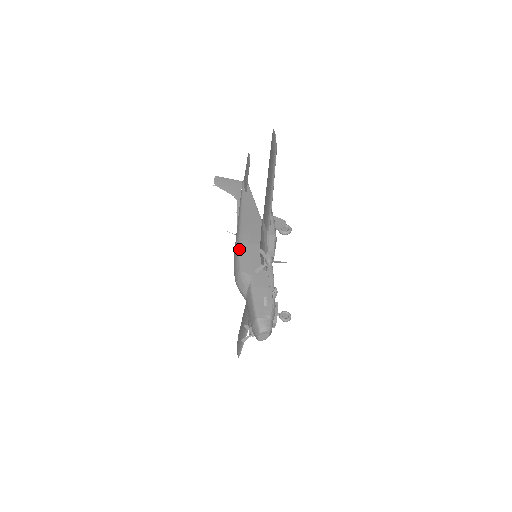
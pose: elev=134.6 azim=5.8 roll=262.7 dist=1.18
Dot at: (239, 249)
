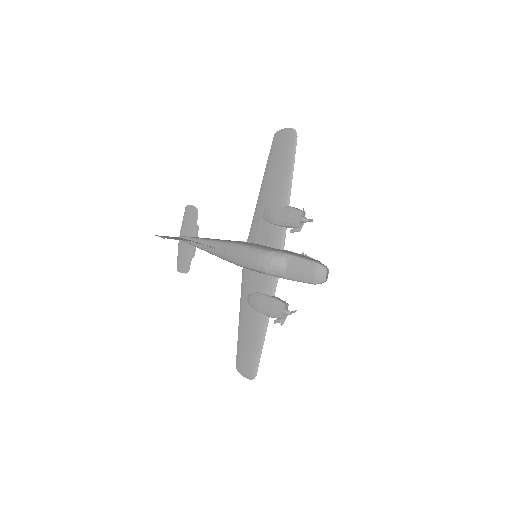
Dot at: (250, 246)
